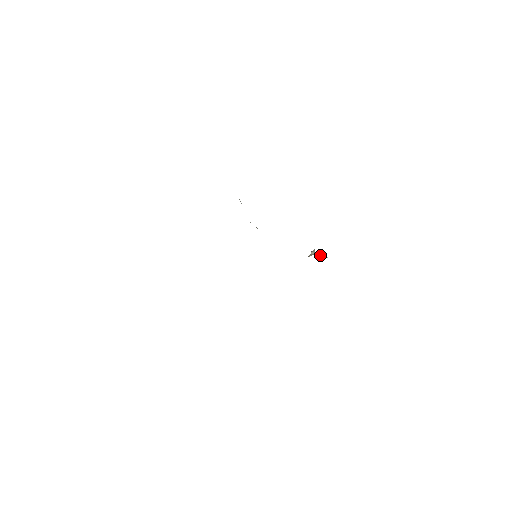
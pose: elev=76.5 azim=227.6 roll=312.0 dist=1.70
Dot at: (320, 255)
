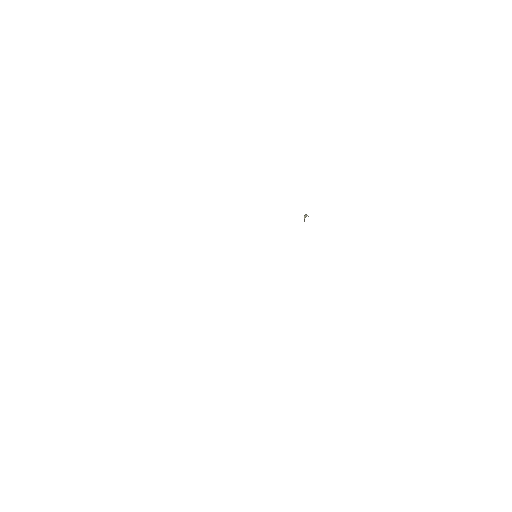
Dot at: occluded
